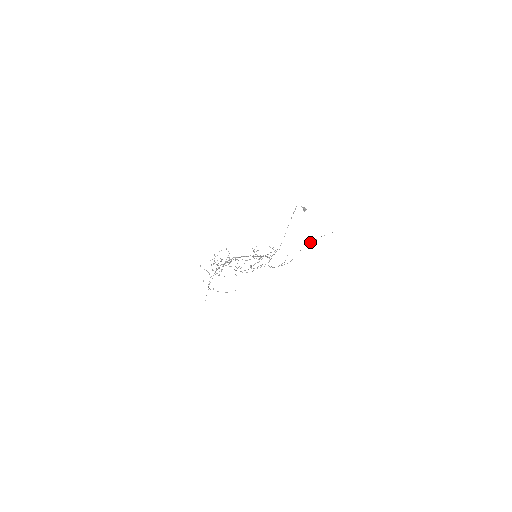
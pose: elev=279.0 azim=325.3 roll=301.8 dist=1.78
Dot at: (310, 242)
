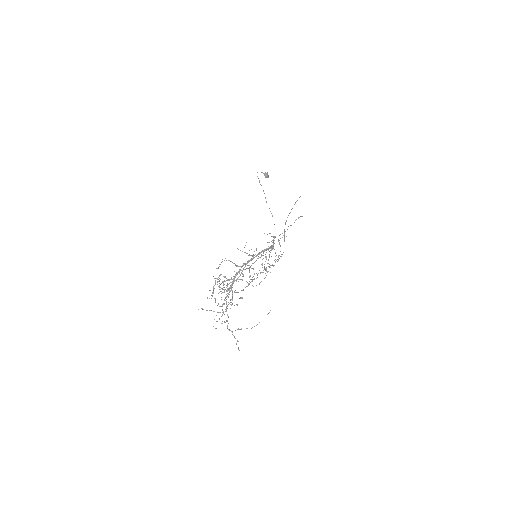
Dot at: occluded
